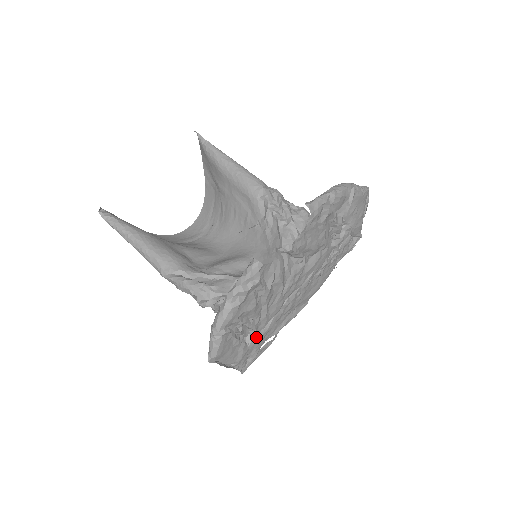
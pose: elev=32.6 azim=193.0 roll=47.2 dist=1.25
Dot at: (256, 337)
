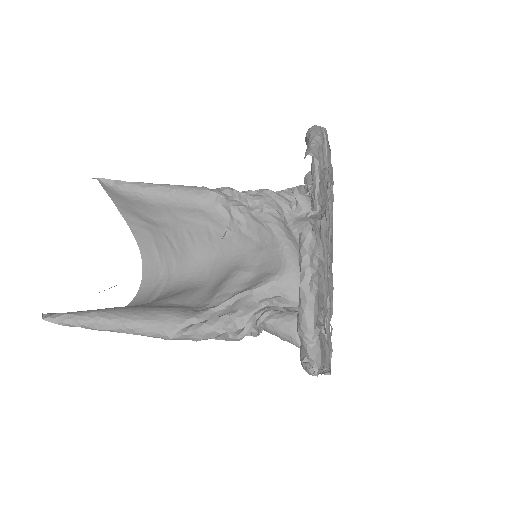
Dot at: (327, 325)
